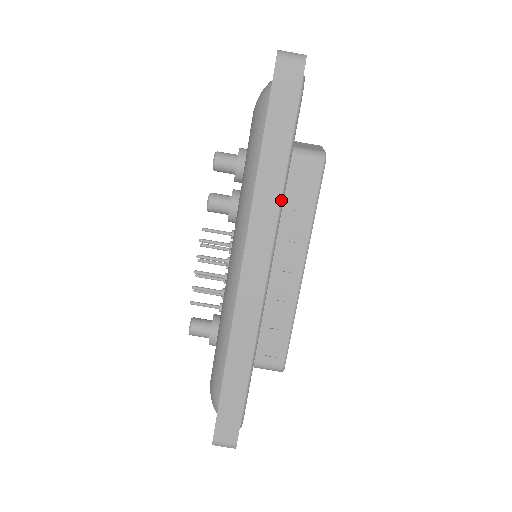
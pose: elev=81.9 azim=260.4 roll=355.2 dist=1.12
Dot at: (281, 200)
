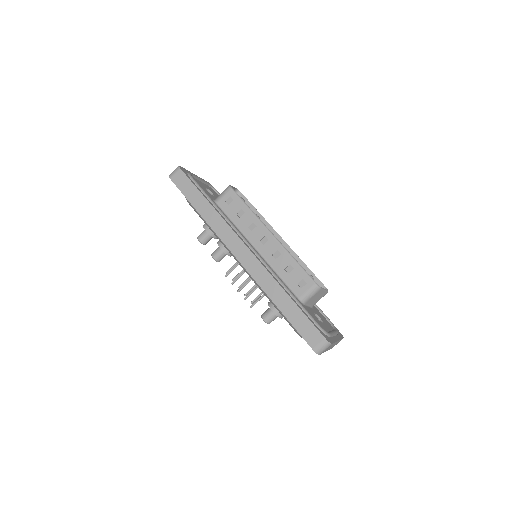
Dot at: (224, 217)
